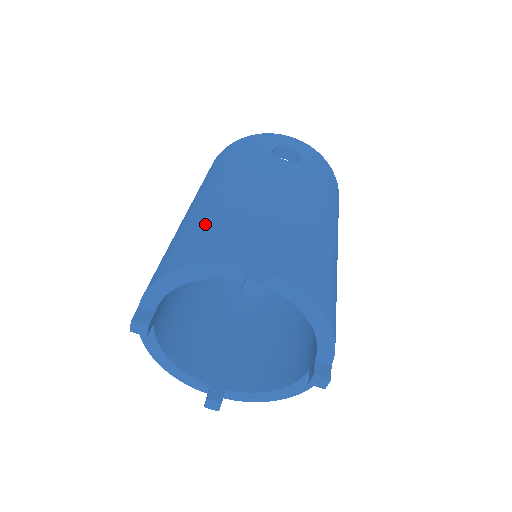
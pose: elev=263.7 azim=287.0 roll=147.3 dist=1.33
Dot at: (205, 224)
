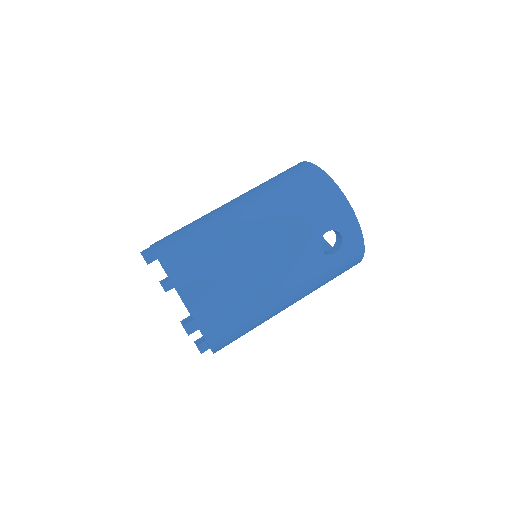
Dot at: (215, 261)
